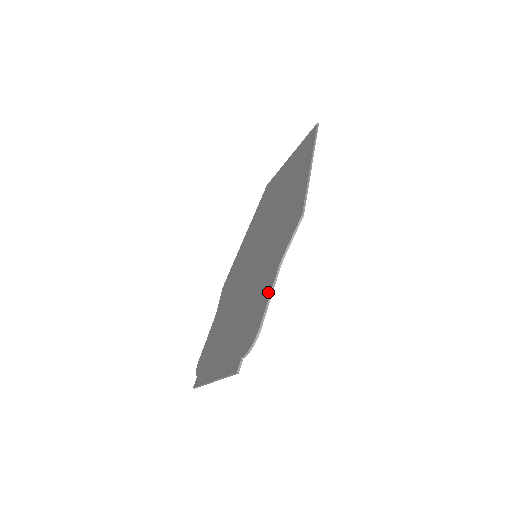
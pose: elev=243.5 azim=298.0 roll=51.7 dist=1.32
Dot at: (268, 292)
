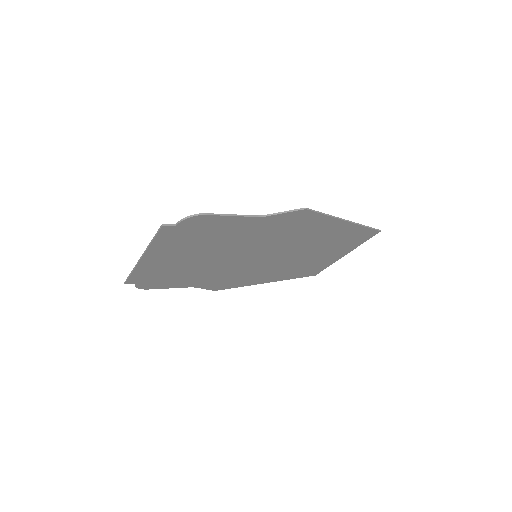
Dot at: (235, 217)
